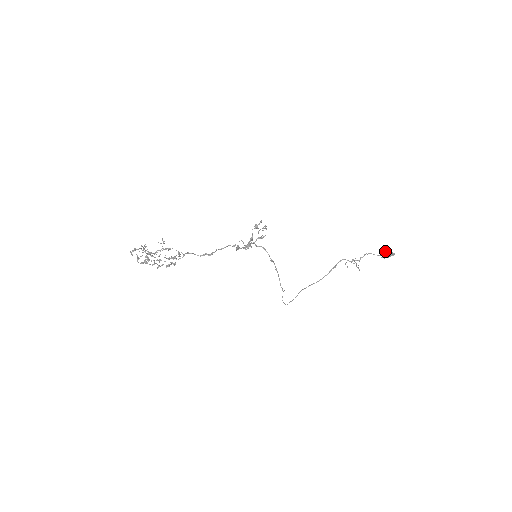
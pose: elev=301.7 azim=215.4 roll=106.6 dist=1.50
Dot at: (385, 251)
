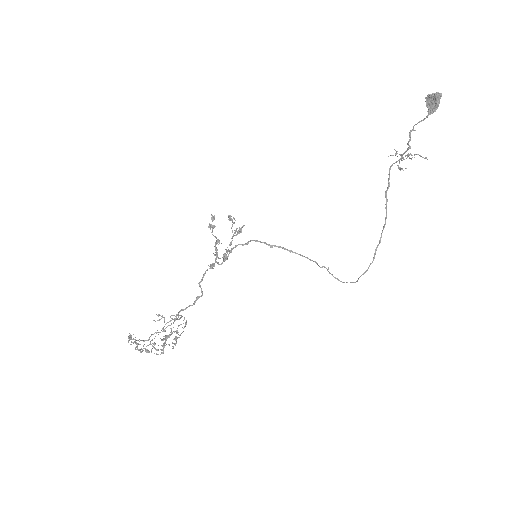
Dot at: occluded
